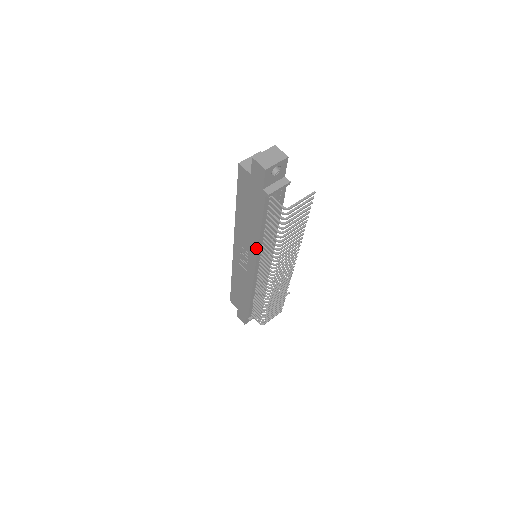
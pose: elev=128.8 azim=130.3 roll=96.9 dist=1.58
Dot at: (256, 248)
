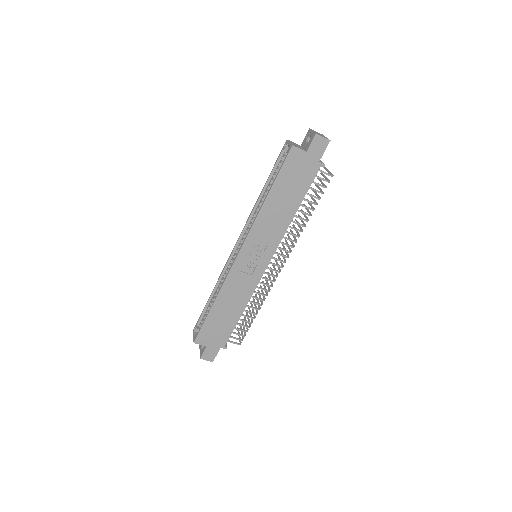
Dot at: (282, 235)
